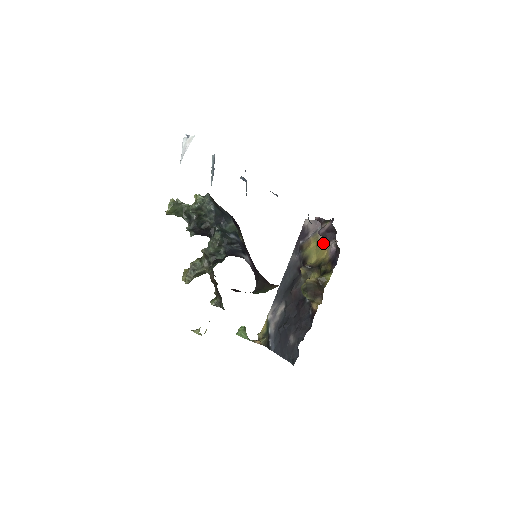
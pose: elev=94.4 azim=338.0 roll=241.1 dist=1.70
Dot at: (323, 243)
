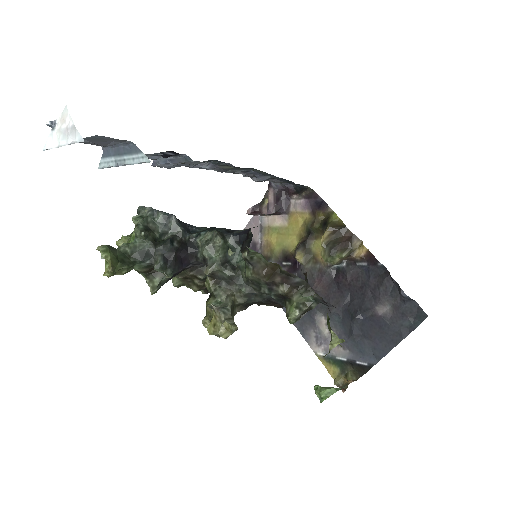
Dot at: (283, 219)
